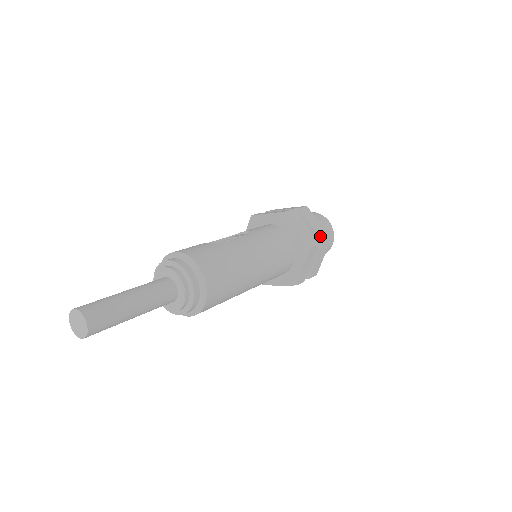
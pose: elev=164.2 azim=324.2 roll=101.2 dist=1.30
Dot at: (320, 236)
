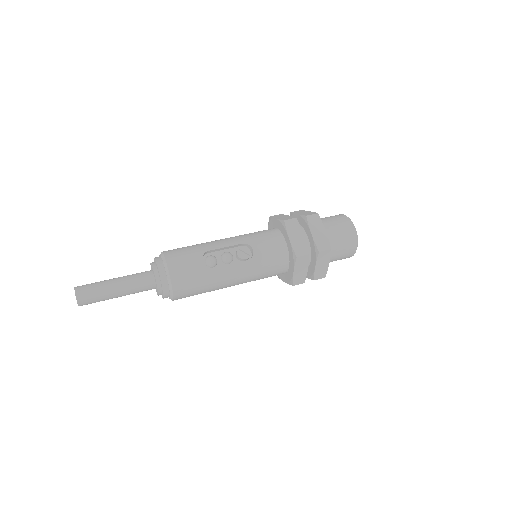
Dot at: (316, 275)
